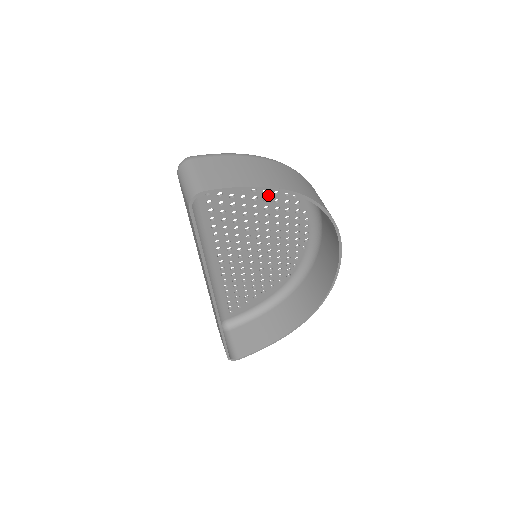
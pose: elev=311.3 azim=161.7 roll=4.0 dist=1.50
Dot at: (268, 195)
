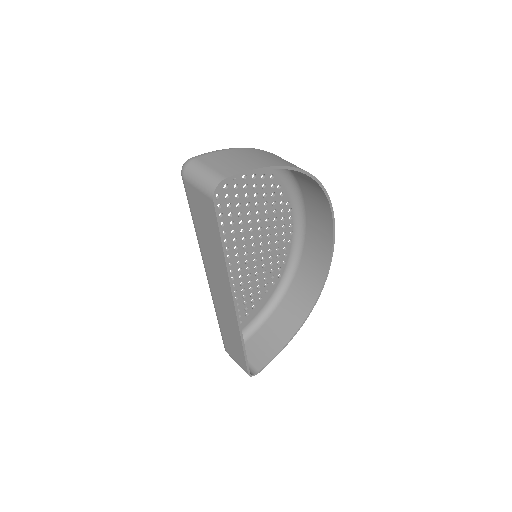
Dot at: (257, 190)
